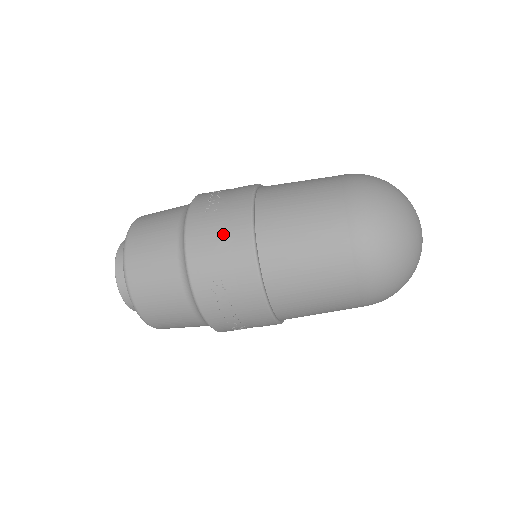
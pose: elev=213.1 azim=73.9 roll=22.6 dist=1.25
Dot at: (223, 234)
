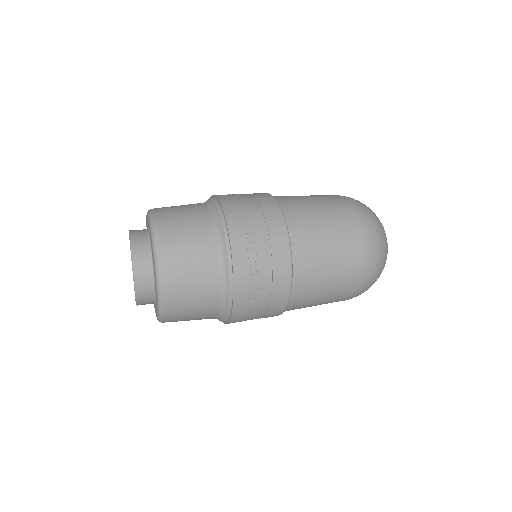
Dot at: (260, 316)
